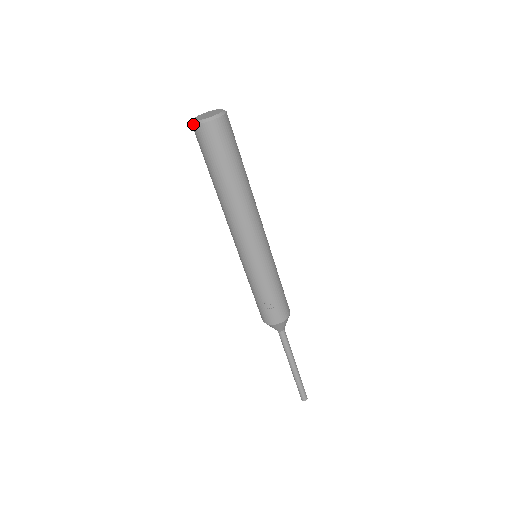
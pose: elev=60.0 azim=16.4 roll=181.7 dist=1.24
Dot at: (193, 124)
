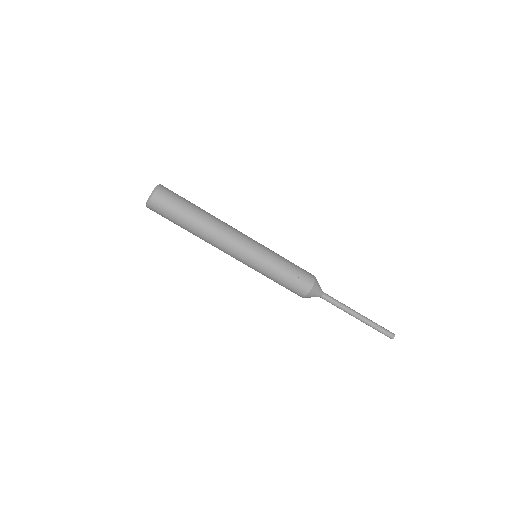
Dot at: (148, 203)
